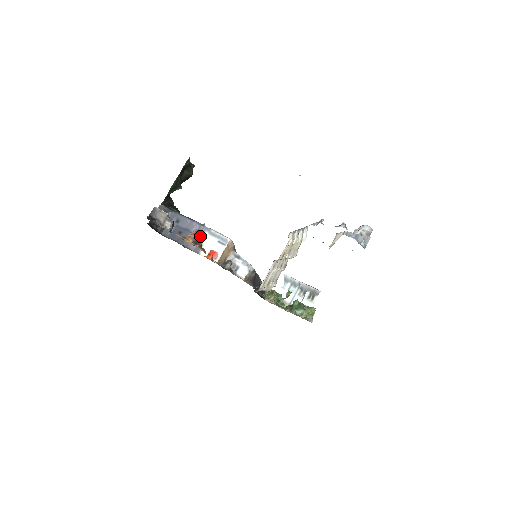
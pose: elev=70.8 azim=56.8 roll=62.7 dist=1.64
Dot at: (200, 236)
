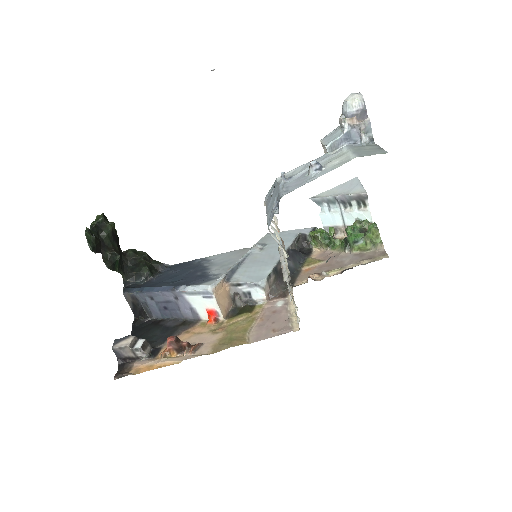
Dot at: (183, 301)
